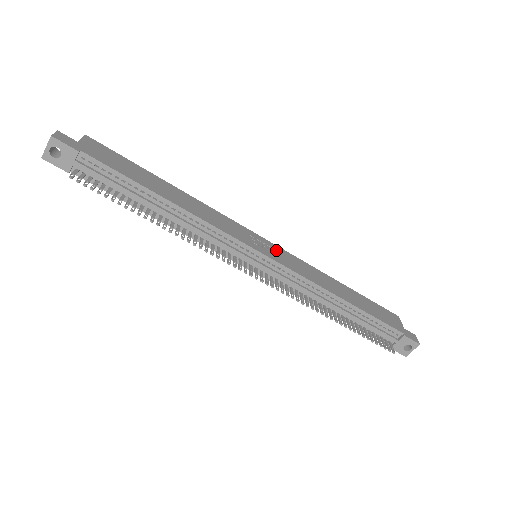
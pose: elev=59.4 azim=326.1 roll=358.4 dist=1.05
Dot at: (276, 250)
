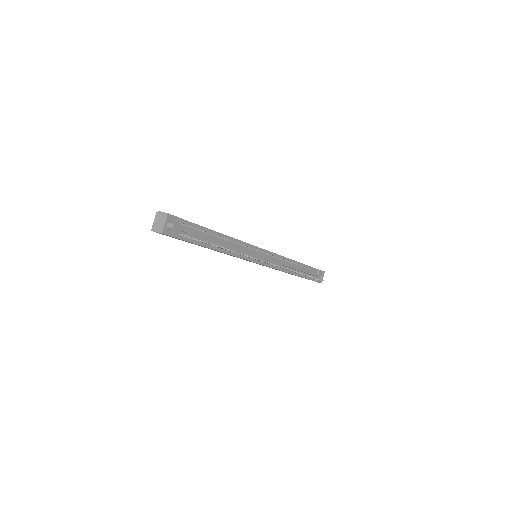
Dot at: occluded
